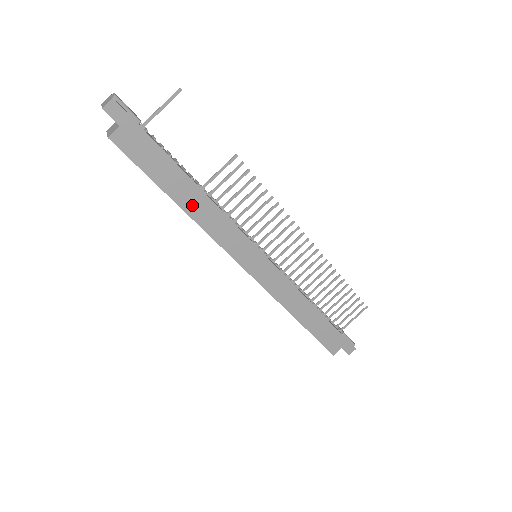
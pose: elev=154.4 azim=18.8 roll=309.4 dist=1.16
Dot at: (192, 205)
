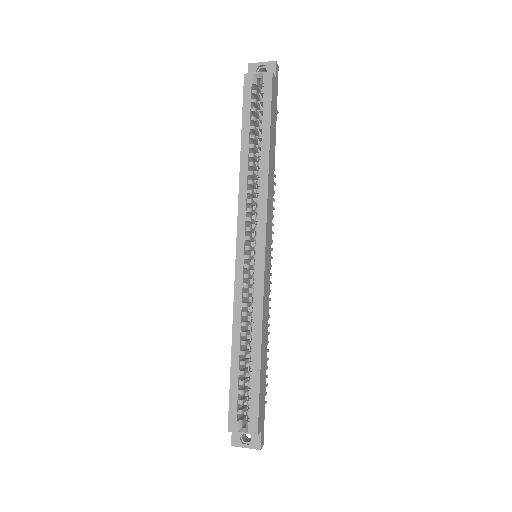
Dot at: (271, 162)
